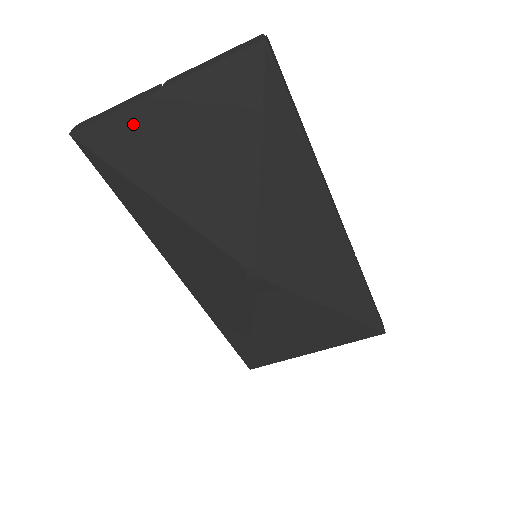
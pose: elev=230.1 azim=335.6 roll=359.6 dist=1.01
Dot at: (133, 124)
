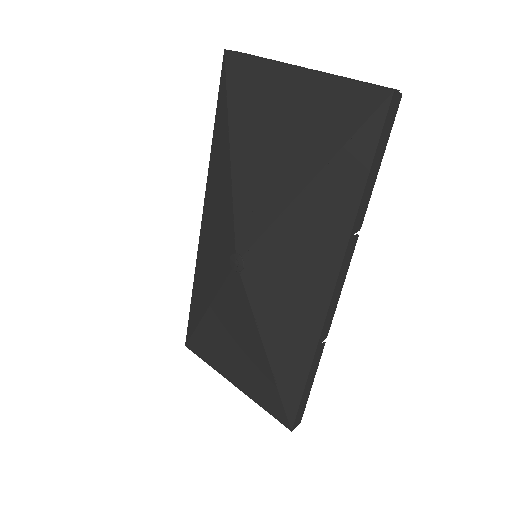
Dot at: (263, 76)
